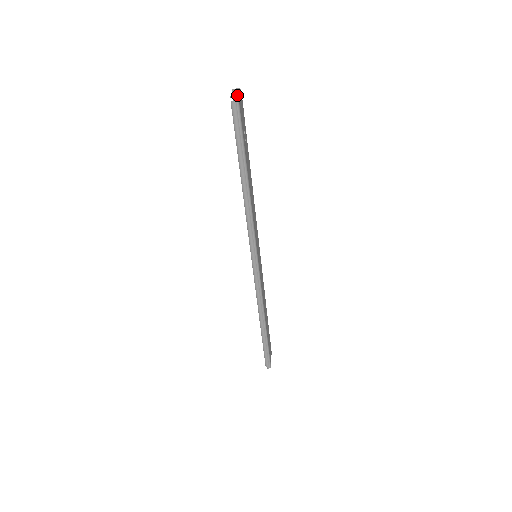
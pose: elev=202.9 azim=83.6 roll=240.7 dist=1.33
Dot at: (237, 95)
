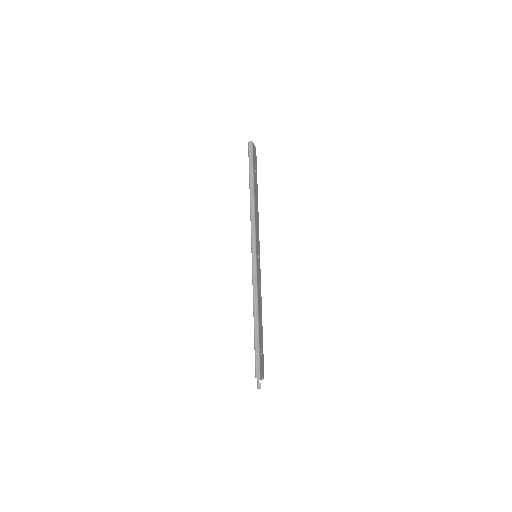
Dot at: (252, 142)
